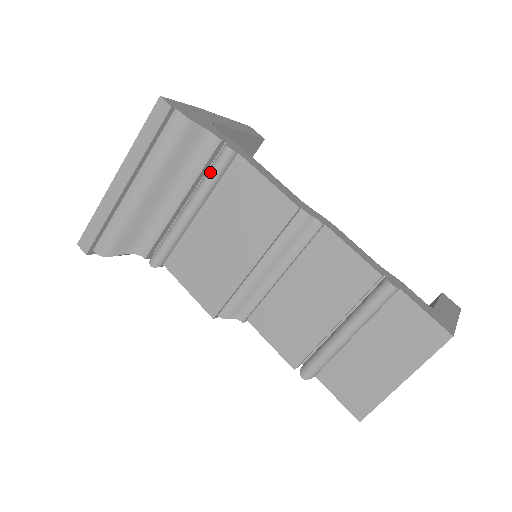
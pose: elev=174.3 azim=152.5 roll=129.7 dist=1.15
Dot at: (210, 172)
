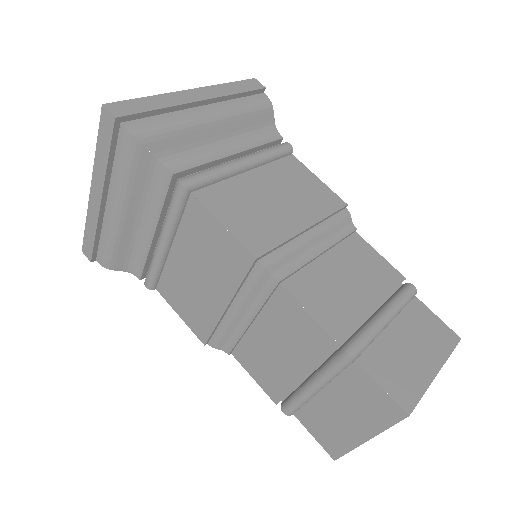
Dot at: (271, 149)
